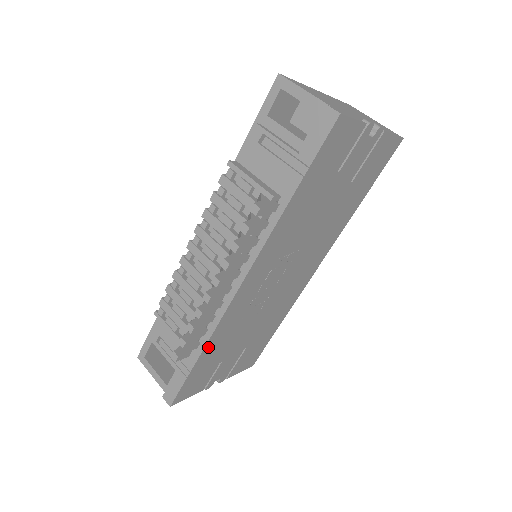
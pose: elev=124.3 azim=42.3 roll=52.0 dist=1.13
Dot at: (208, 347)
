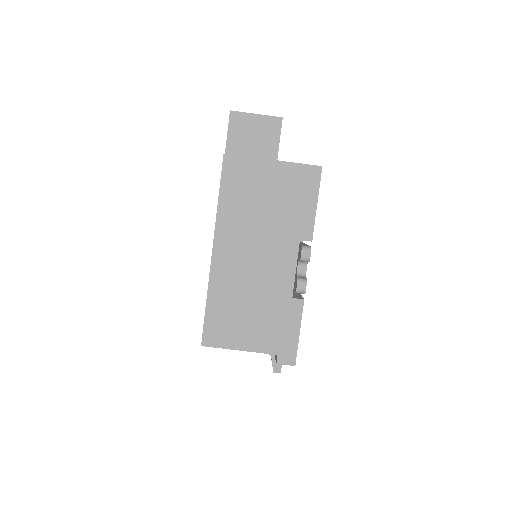
Dot at: occluded
